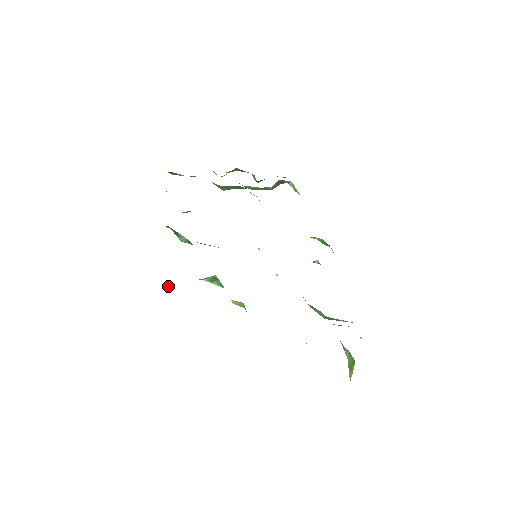
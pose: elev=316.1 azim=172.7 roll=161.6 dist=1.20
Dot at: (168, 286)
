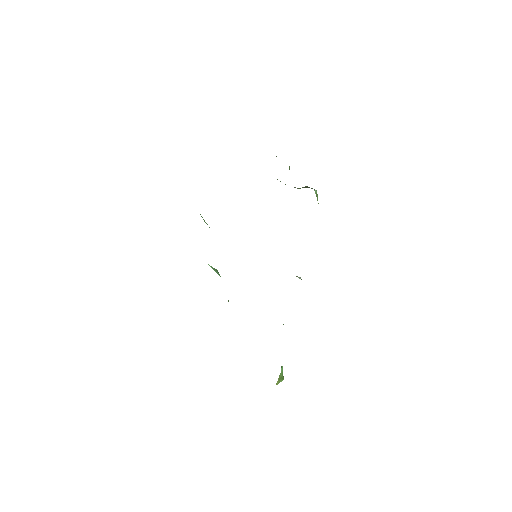
Dot at: occluded
